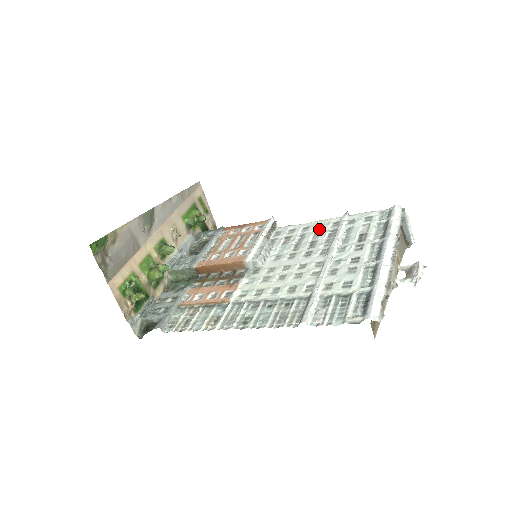
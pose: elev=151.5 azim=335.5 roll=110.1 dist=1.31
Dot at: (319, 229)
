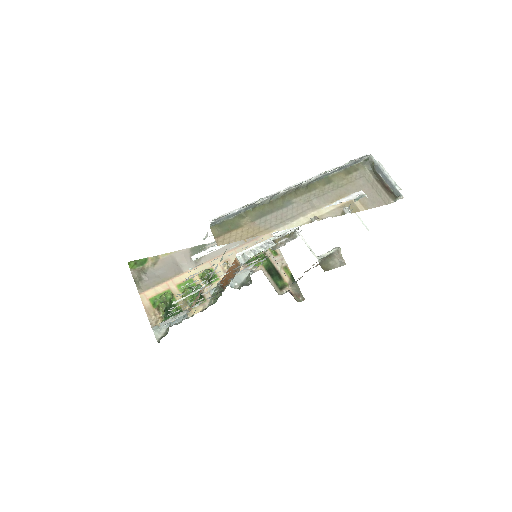
Dot at: occluded
